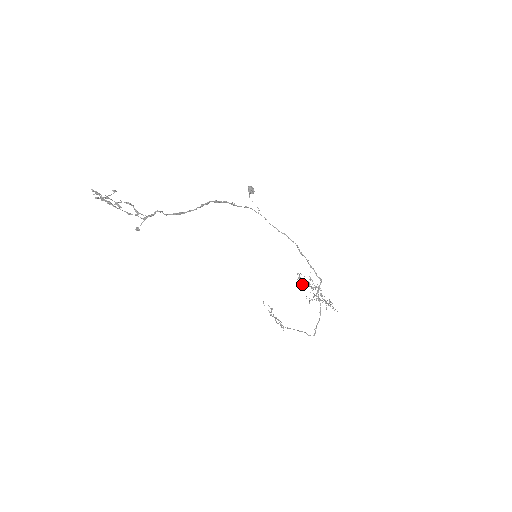
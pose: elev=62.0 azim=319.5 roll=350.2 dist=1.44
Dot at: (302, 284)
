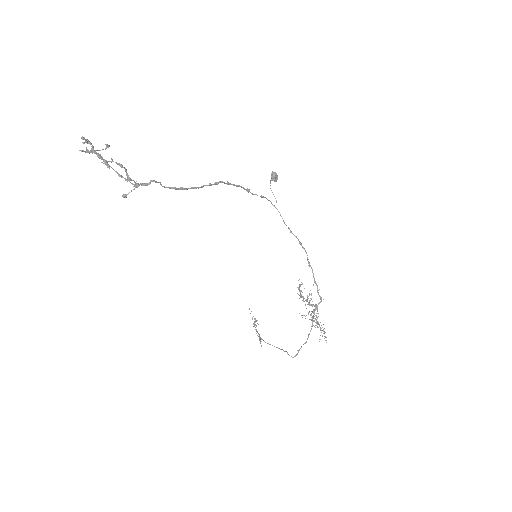
Dot at: (300, 296)
